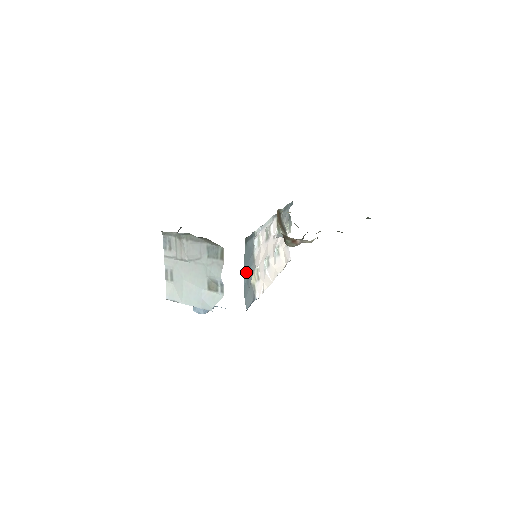
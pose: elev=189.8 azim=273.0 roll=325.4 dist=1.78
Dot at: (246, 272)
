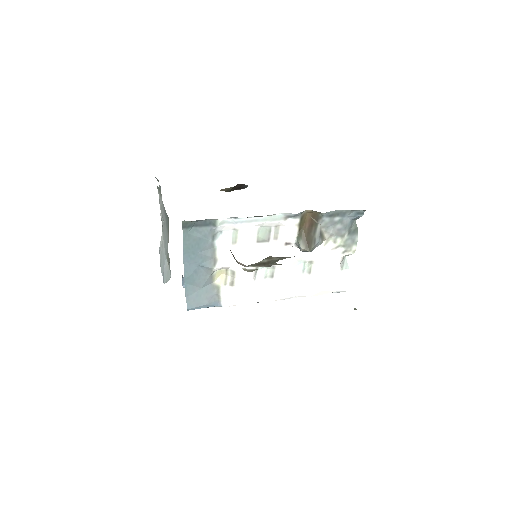
Dot at: (191, 264)
